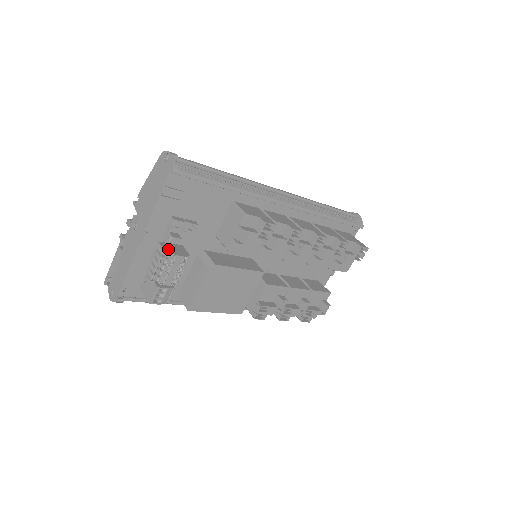
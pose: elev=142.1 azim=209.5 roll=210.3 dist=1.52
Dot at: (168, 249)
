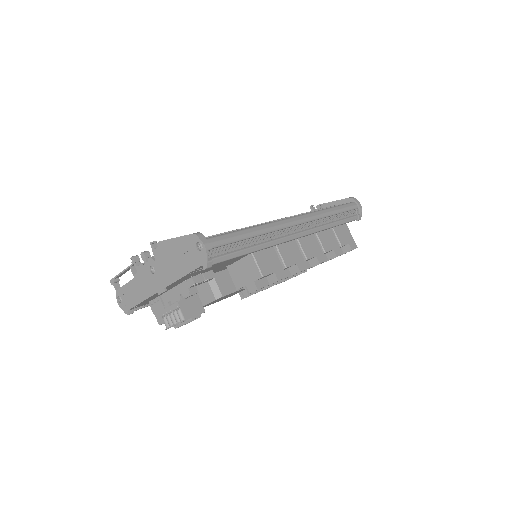
Dot at: (187, 312)
